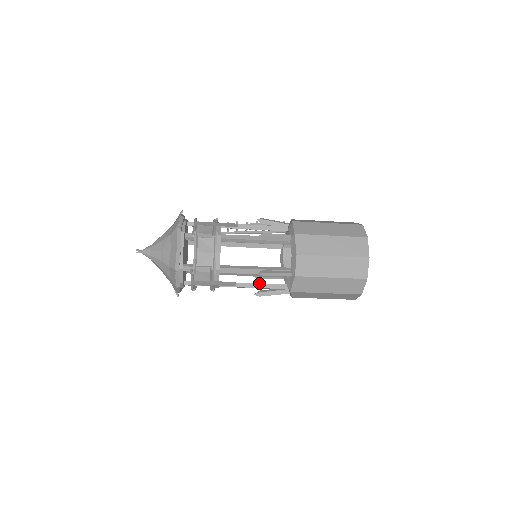
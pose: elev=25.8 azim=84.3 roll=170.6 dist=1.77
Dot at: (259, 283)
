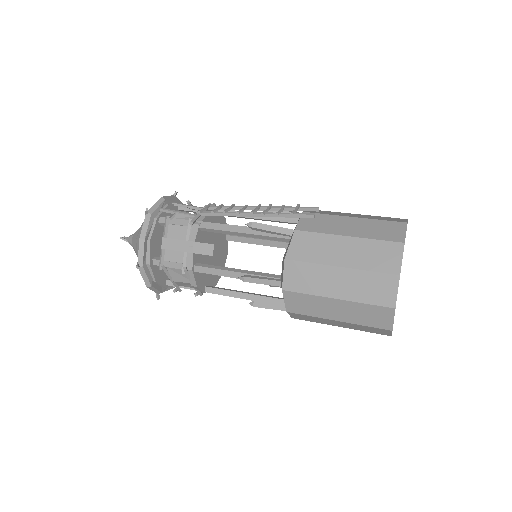
Dot at: occluded
